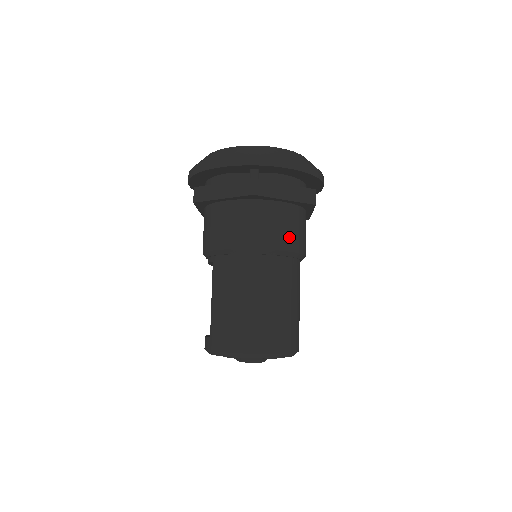
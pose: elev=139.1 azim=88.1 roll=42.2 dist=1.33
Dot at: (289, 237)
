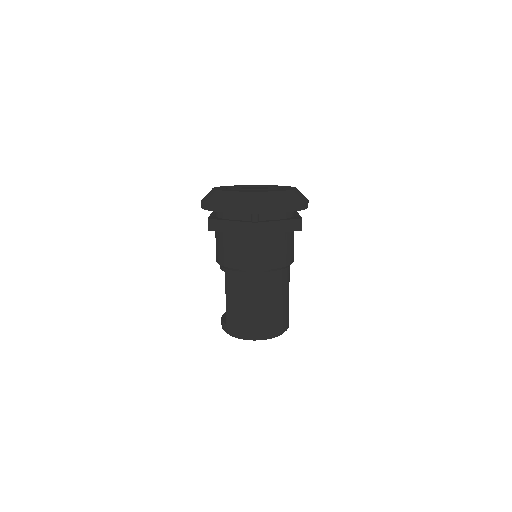
Dot at: (282, 257)
